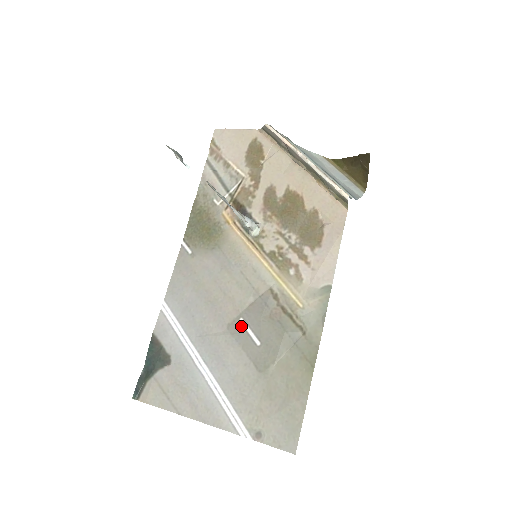
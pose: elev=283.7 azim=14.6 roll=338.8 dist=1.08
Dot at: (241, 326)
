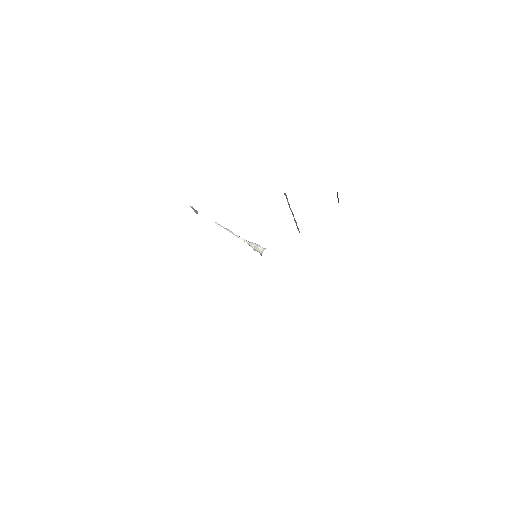
Dot at: occluded
